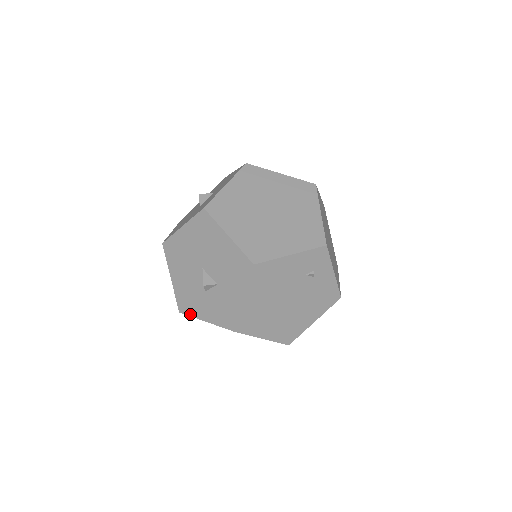
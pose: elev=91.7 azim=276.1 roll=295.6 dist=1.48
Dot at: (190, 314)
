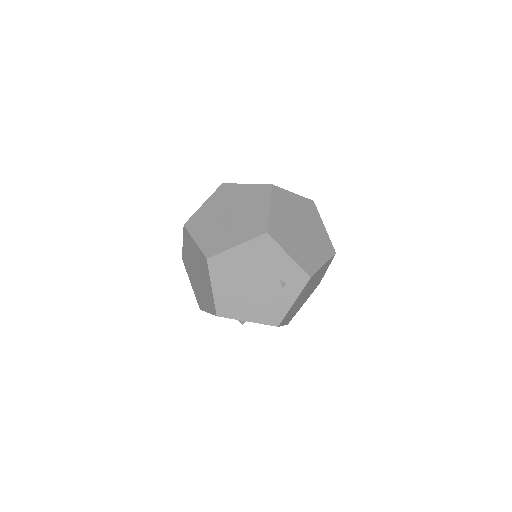
Dot at: (190, 230)
